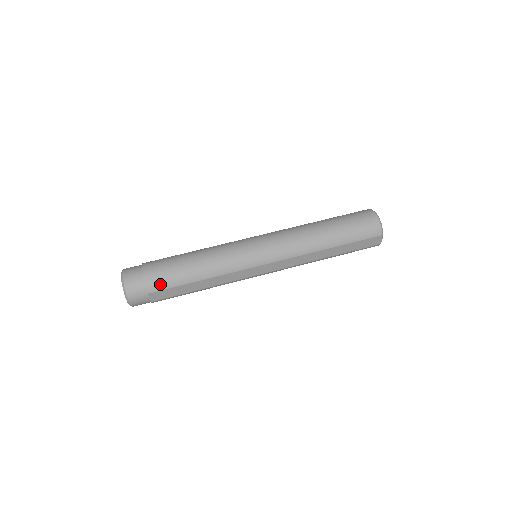
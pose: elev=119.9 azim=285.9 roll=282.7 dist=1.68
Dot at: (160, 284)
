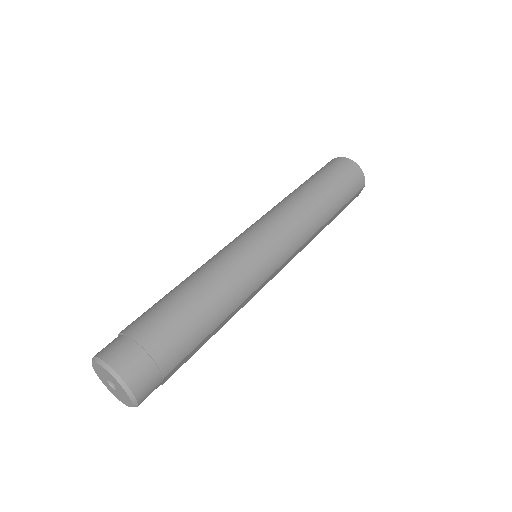
Dot at: (178, 355)
